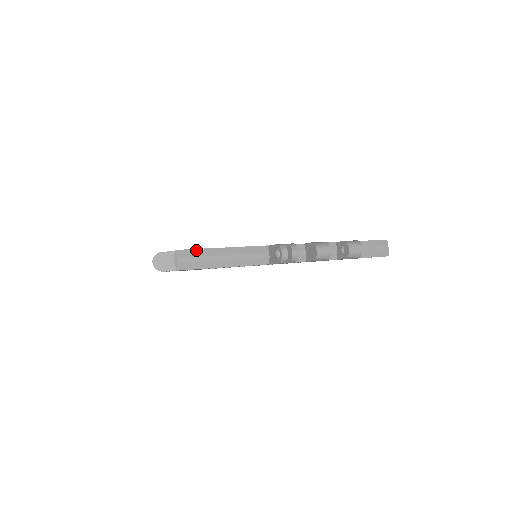
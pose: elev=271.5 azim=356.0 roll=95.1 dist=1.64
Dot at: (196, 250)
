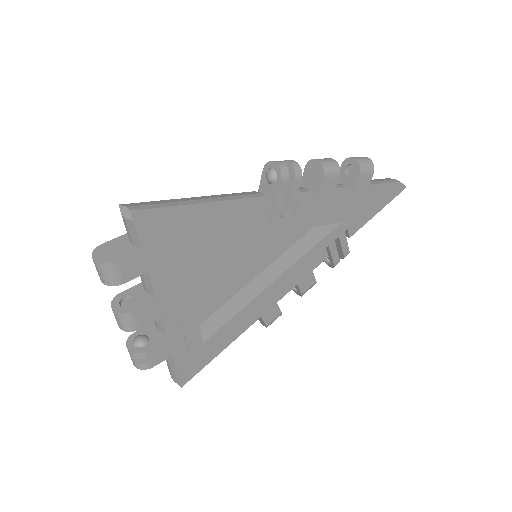
Dot at: (153, 202)
